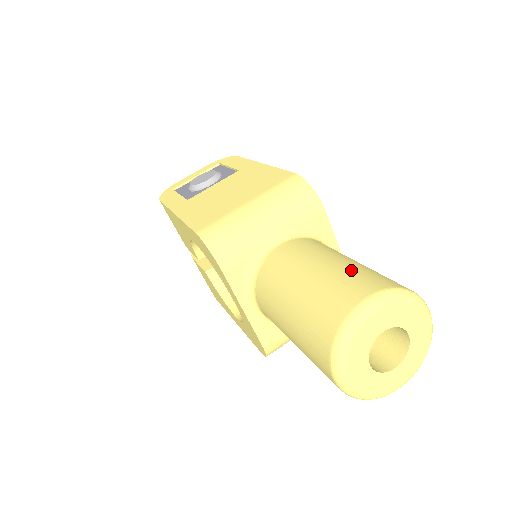
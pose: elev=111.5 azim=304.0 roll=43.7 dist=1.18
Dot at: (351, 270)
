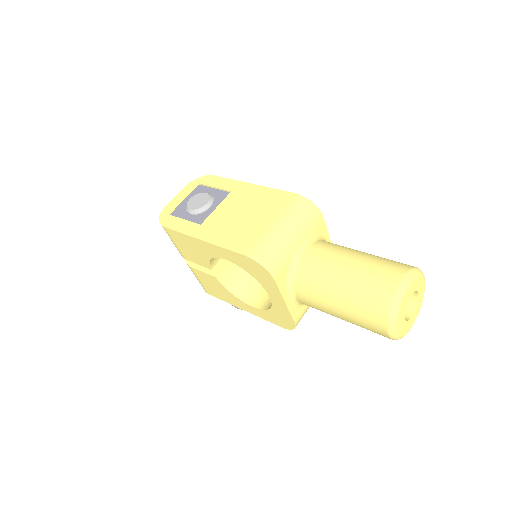
Dot at: (376, 262)
